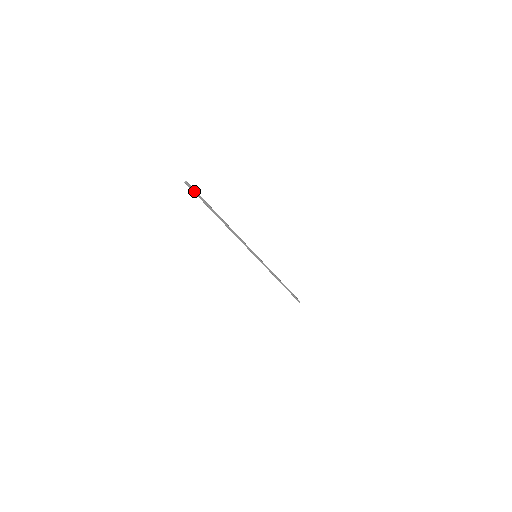
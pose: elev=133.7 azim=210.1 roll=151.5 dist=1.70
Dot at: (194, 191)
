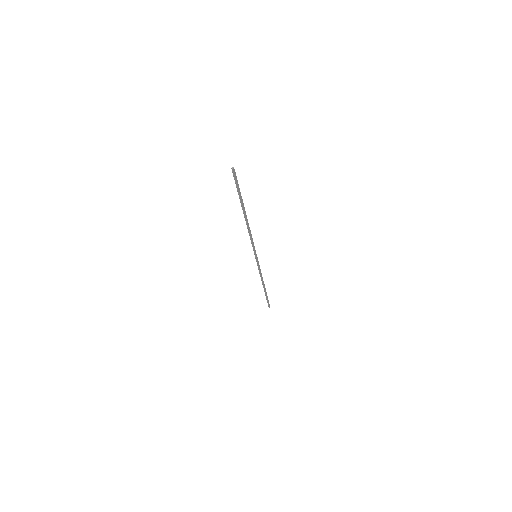
Dot at: (236, 179)
